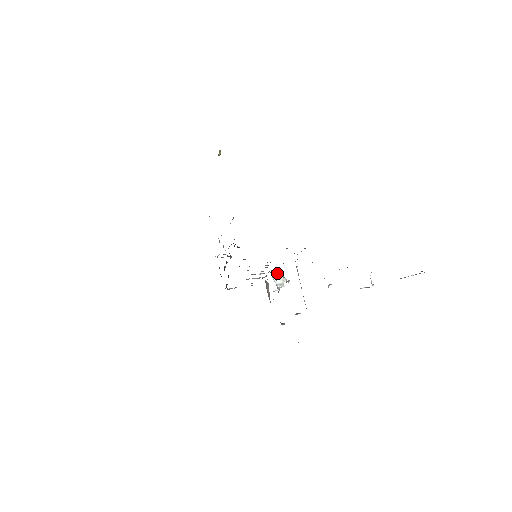
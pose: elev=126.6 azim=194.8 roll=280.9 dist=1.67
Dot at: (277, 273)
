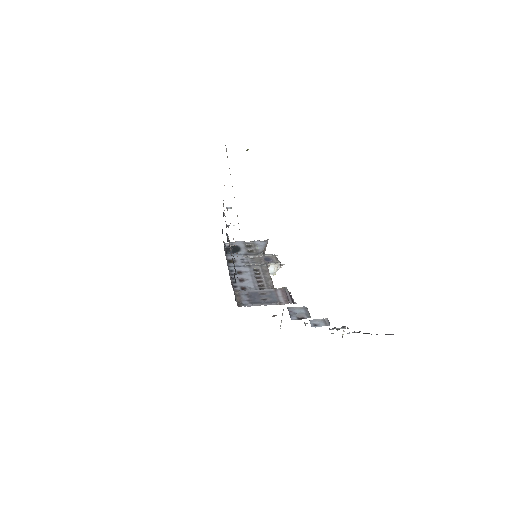
Dot at: (273, 264)
